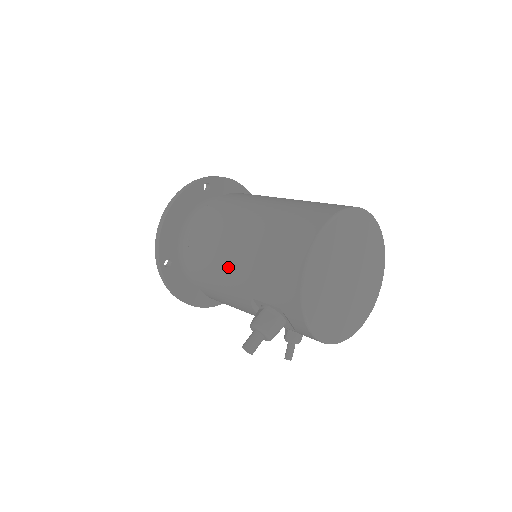
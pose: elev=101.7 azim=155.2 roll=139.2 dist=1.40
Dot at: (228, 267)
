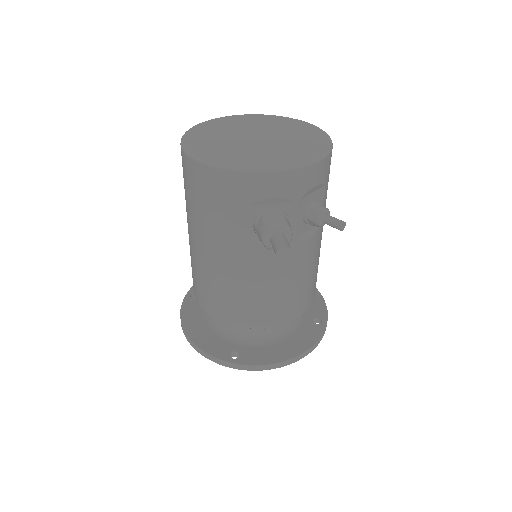
Dot at: (220, 267)
